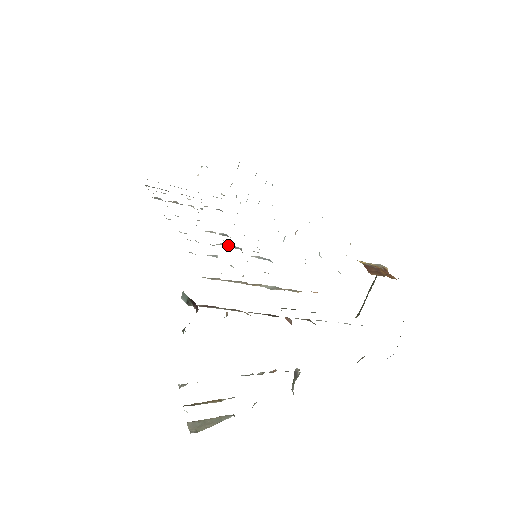
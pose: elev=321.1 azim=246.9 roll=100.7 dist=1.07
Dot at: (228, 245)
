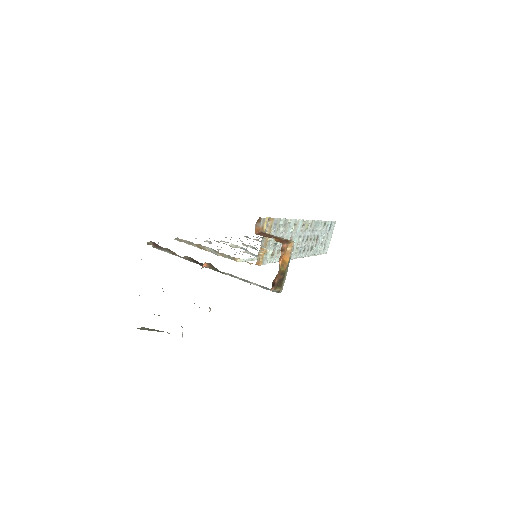
Dot at: (239, 246)
